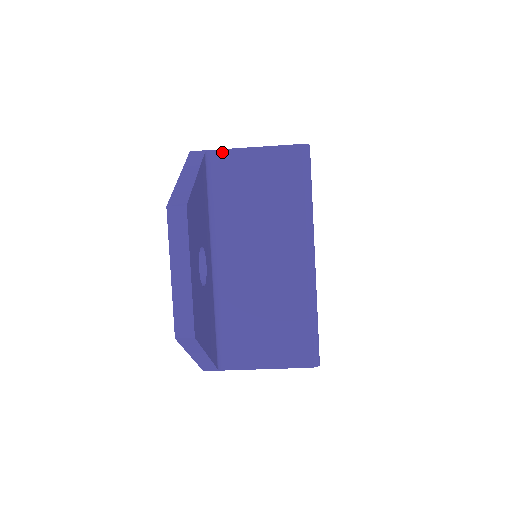
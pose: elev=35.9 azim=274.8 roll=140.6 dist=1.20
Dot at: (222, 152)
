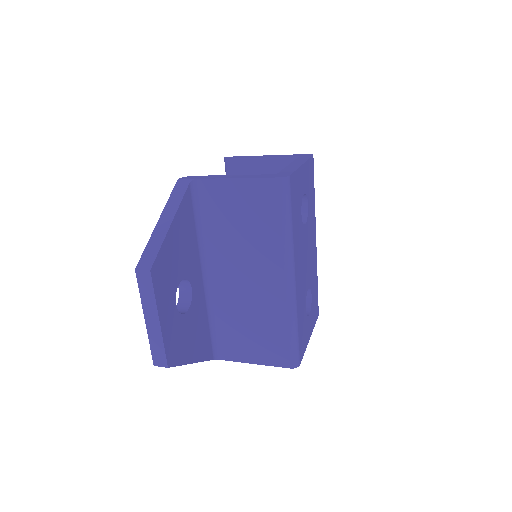
Dot at: (206, 181)
